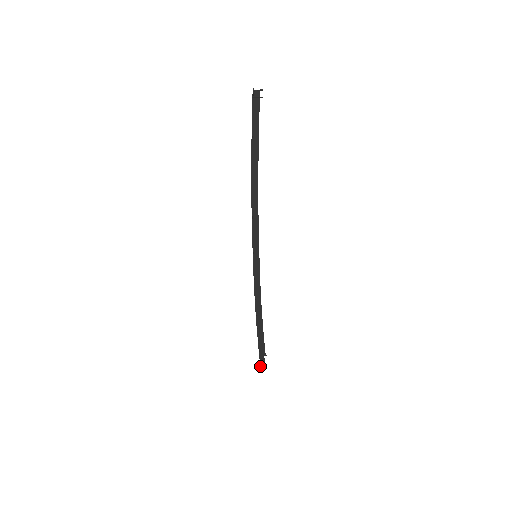
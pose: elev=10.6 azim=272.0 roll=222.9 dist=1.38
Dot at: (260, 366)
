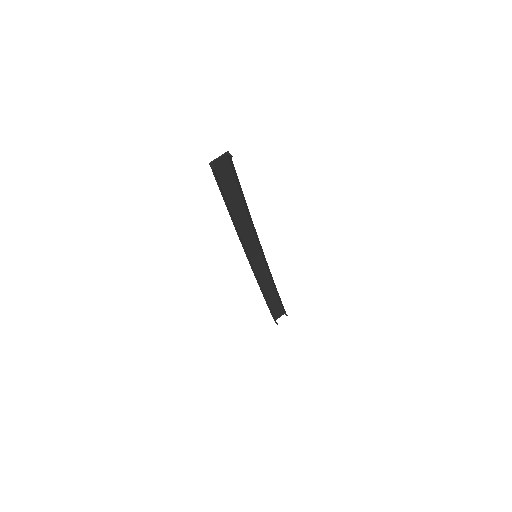
Dot at: (274, 319)
